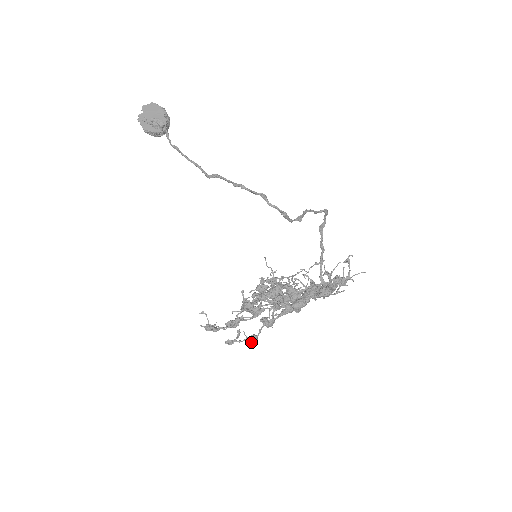
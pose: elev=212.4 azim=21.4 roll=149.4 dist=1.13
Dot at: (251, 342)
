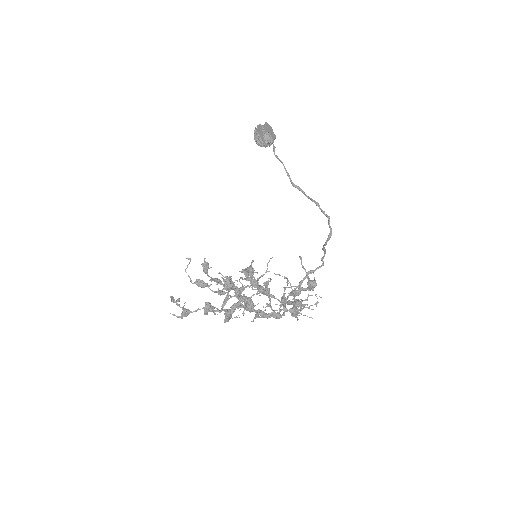
Dot at: (182, 313)
